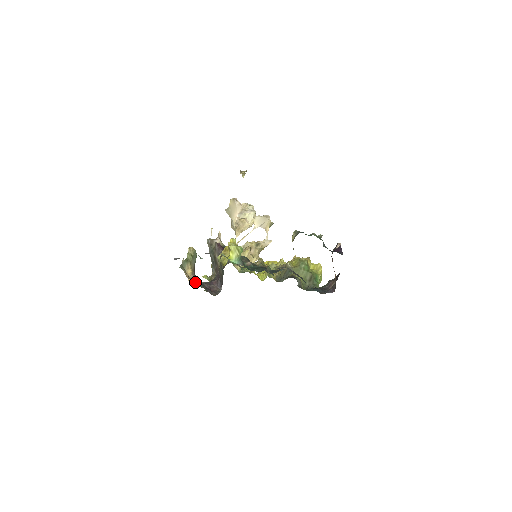
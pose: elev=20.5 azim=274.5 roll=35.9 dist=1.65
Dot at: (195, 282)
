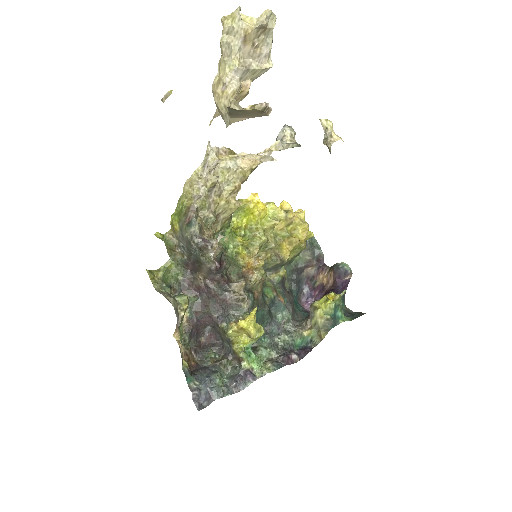
Dot at: (186, 345)
